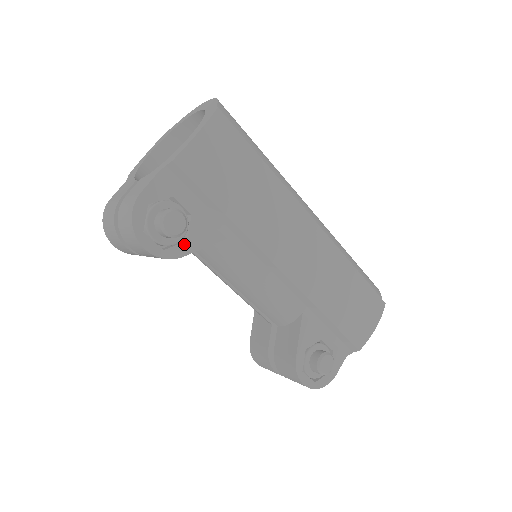
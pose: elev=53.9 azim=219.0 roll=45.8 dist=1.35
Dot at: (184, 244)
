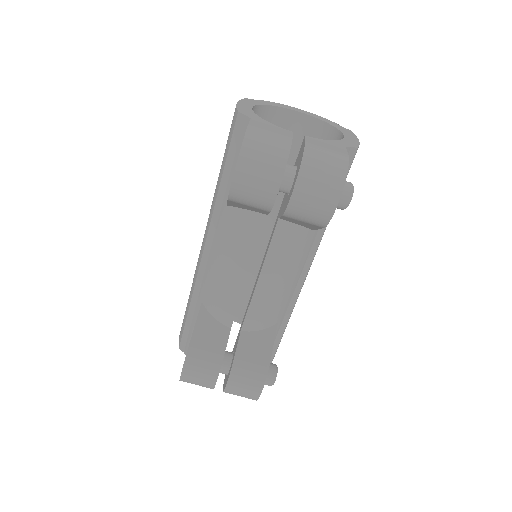
Dot at: occluded
